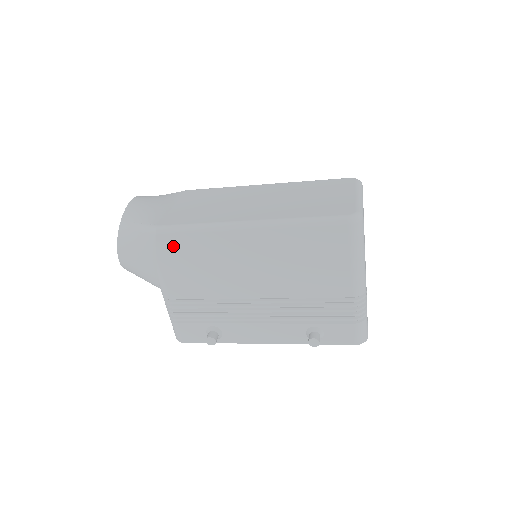
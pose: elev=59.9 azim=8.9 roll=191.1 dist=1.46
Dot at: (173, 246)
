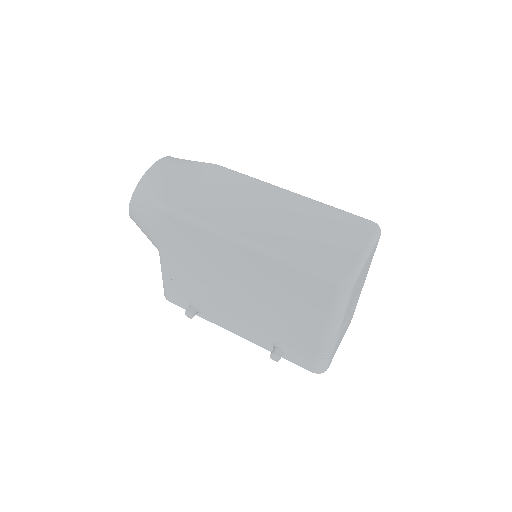
Dot at: (176, 228)
